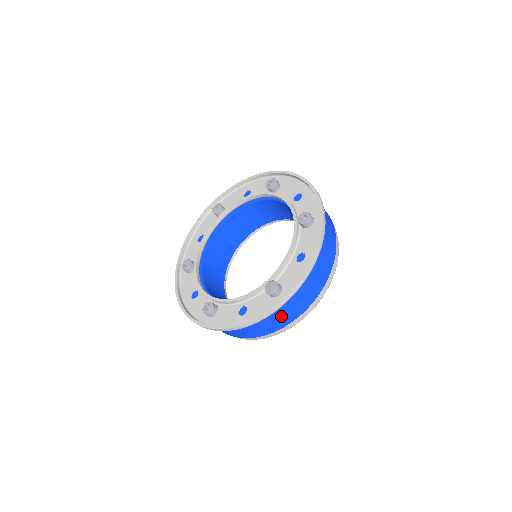
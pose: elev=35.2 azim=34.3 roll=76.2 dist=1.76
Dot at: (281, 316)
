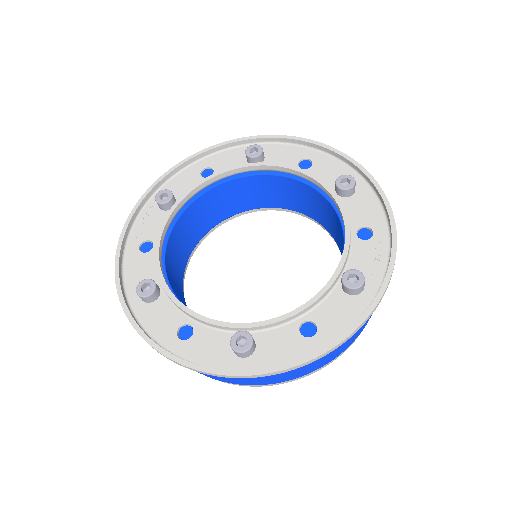
Dot at: occluded
